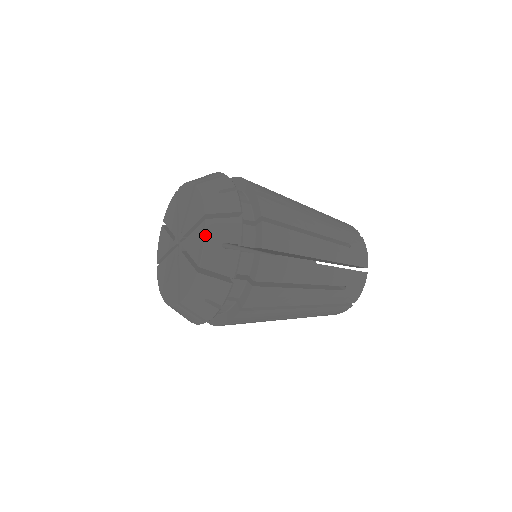
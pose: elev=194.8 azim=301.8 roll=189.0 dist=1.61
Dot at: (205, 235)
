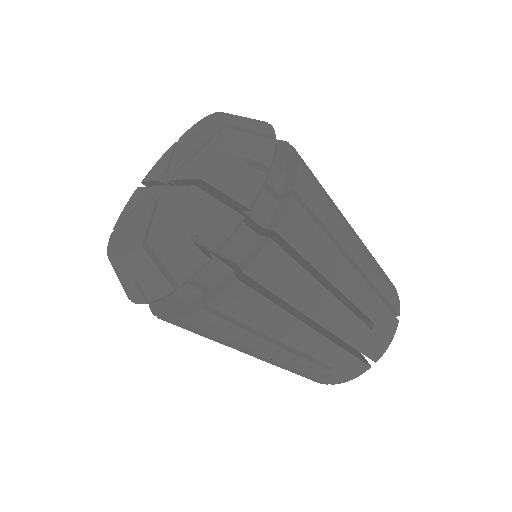
Dot at: (180, 207)
